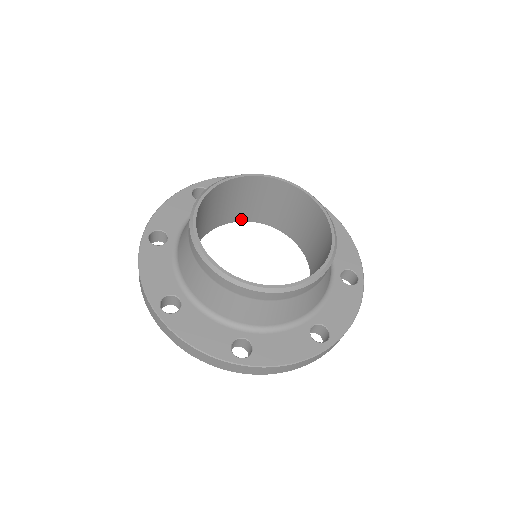
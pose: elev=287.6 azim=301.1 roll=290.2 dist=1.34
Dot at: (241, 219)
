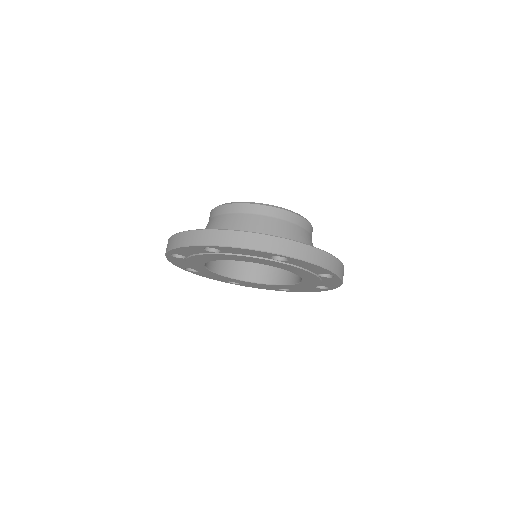
Dot at: (227, 274)
